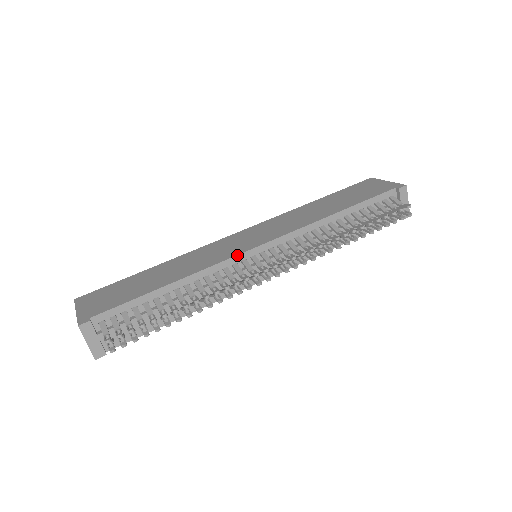
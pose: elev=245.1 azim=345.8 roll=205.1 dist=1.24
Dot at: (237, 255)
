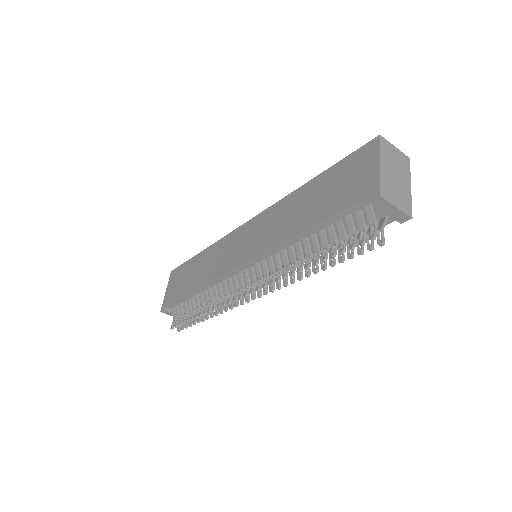
Dot at: (225, 274)
